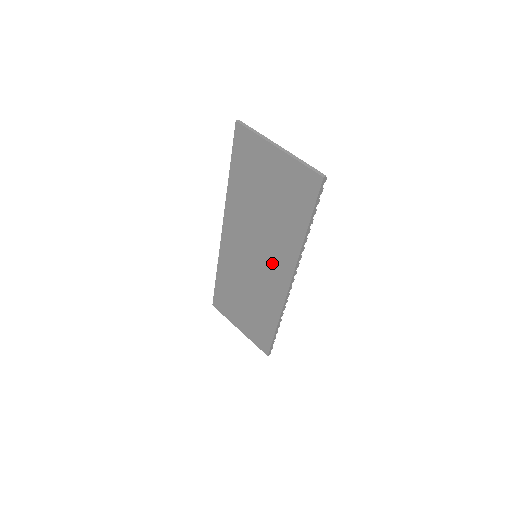
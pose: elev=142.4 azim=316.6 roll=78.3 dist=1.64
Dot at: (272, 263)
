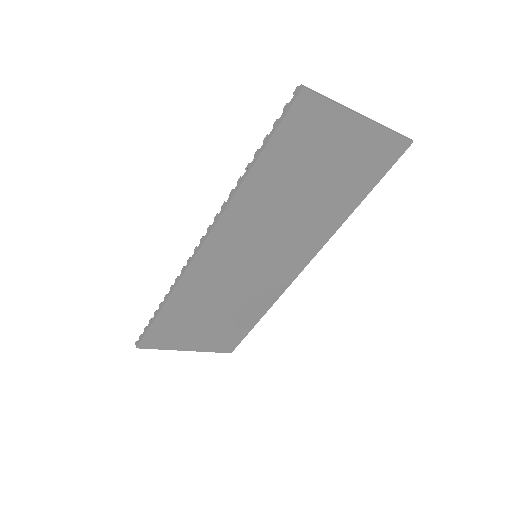
Dot at: (287, 254)
